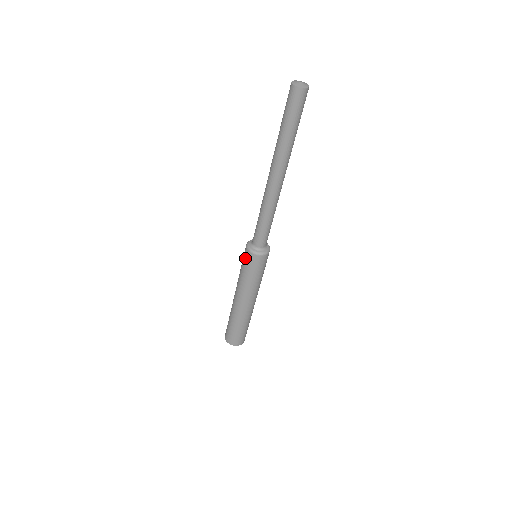
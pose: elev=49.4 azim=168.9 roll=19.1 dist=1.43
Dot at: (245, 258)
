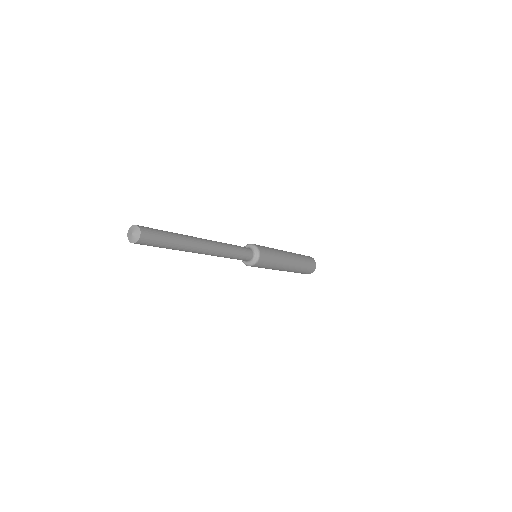
Dot at: occluded
